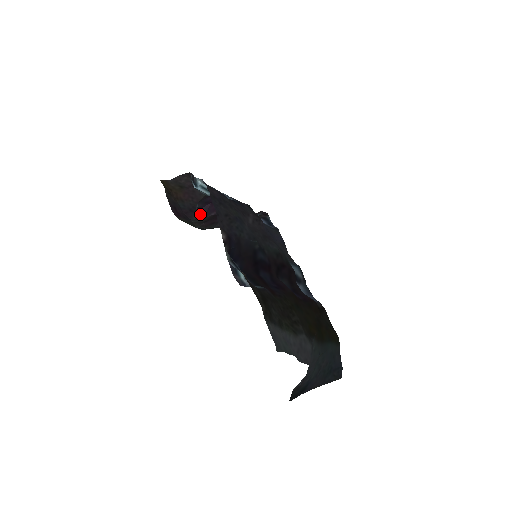
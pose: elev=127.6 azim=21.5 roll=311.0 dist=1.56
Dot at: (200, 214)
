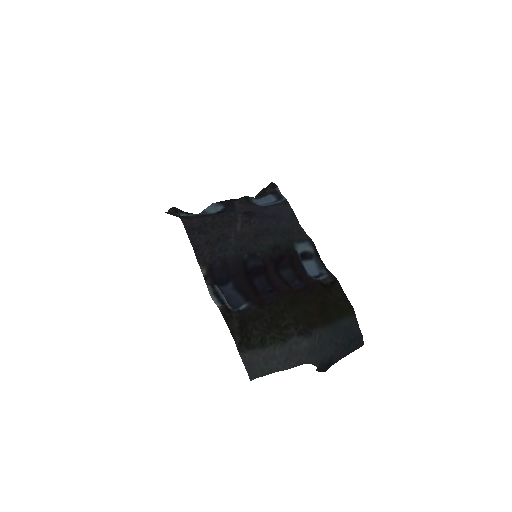
Dot at: occluded
